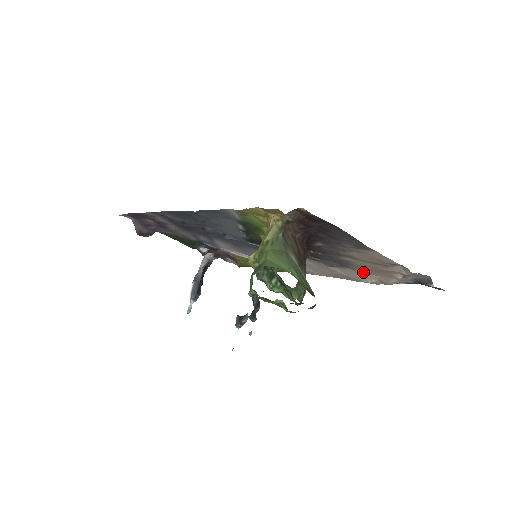
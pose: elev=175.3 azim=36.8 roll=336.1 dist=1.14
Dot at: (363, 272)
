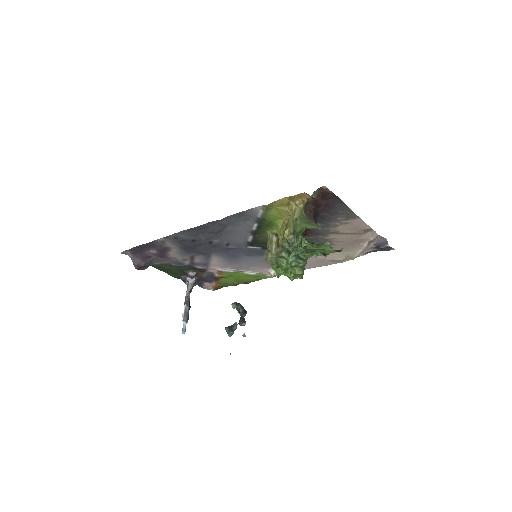
Dot at: (338, 249)
